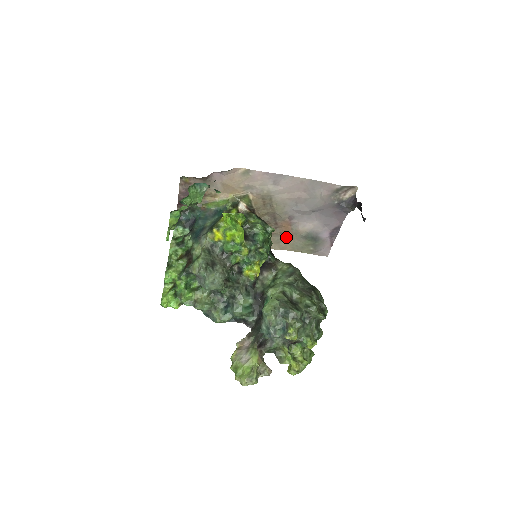
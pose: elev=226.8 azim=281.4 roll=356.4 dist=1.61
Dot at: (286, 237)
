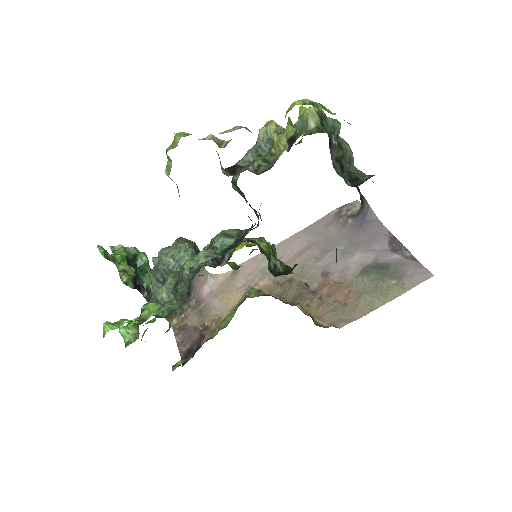
Dot at: (346, 299)
